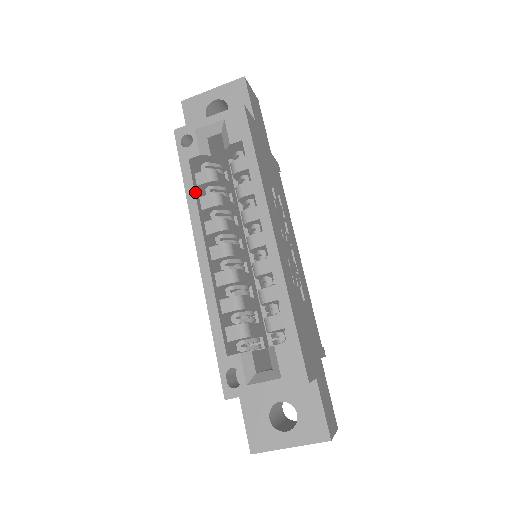
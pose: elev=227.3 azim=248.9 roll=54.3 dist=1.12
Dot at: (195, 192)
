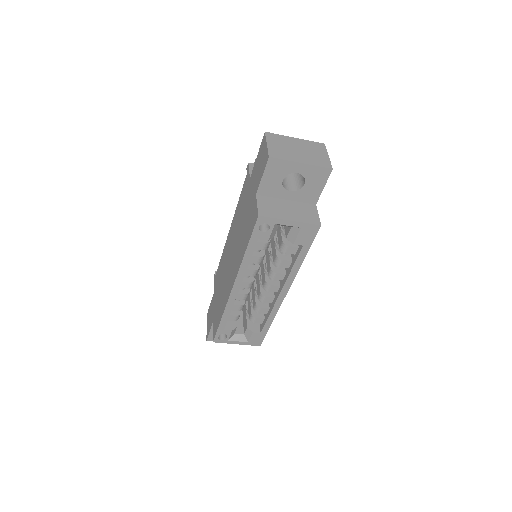
Dot at: occluded
